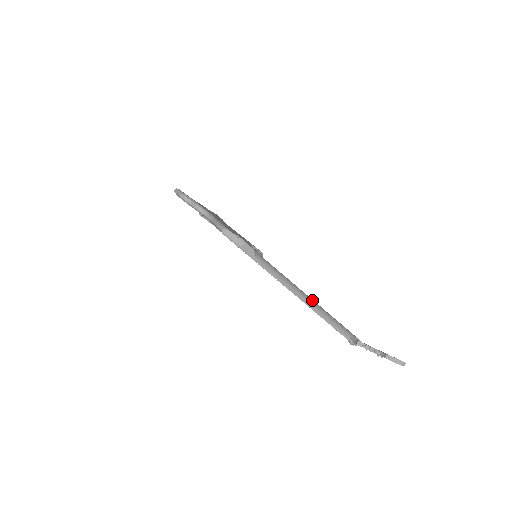
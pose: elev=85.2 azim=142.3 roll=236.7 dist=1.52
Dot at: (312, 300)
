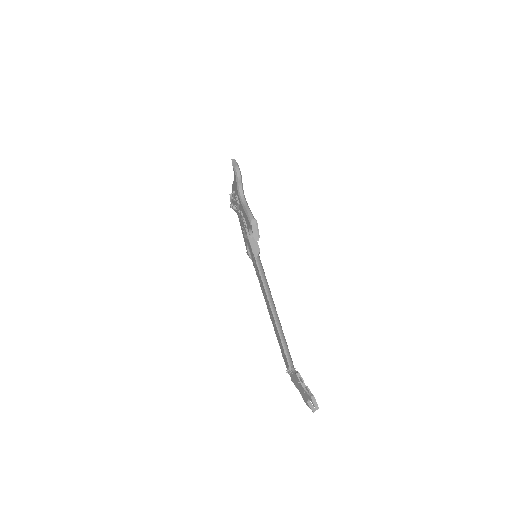
Dot at: occluded
